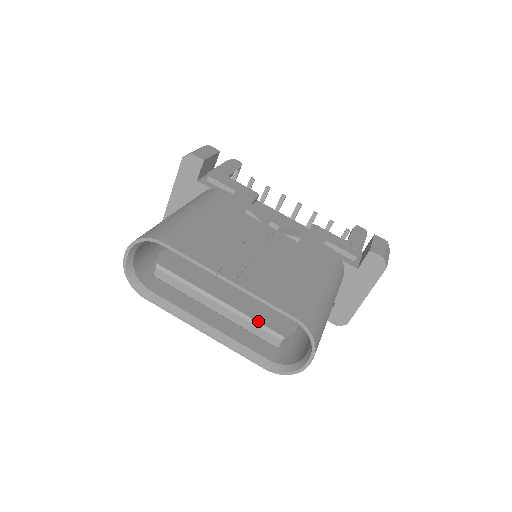
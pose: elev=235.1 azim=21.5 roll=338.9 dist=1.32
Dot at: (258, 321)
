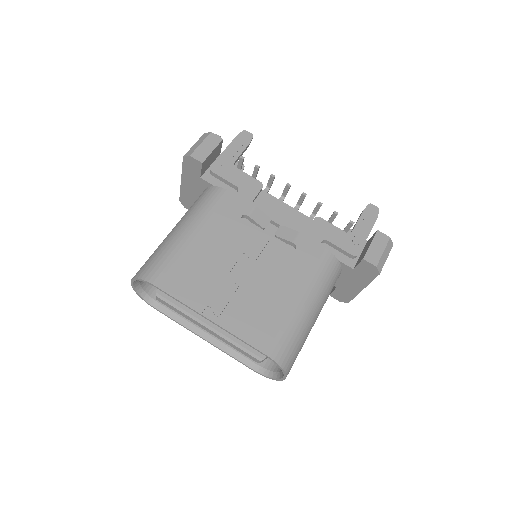
Dot at: (241, 345)
